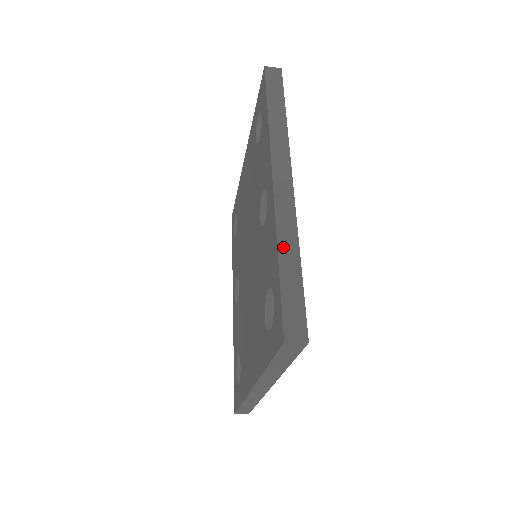
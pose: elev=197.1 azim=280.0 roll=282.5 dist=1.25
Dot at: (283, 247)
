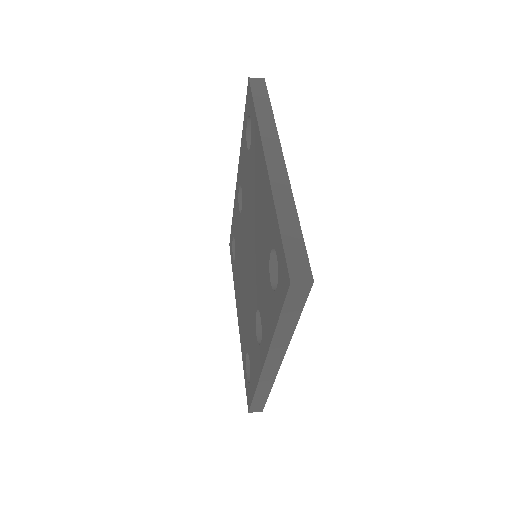
Dot at: (260, 390)
